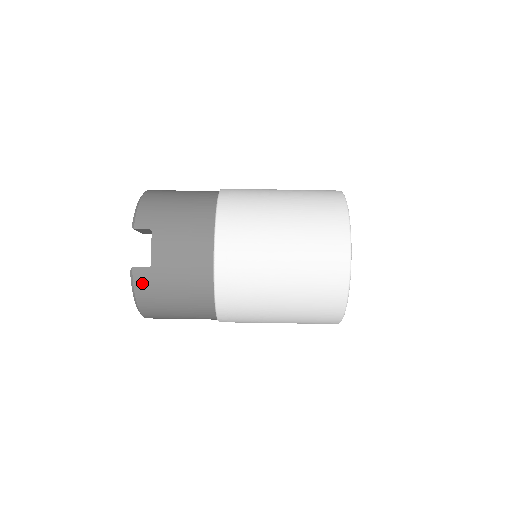
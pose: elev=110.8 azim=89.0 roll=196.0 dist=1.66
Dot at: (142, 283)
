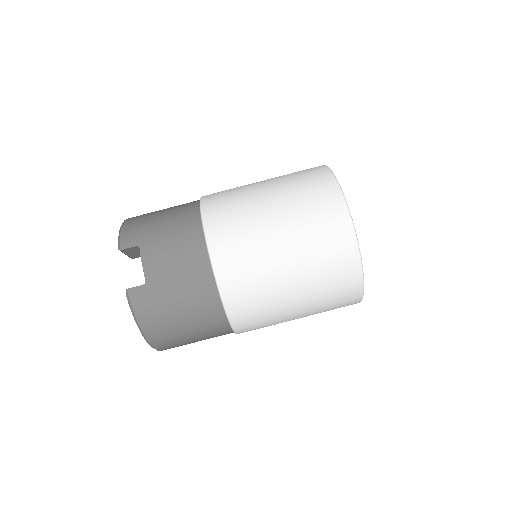
Dot at: (141, 304)
